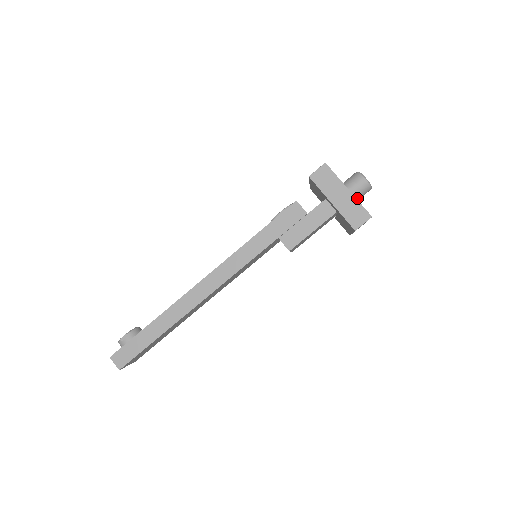
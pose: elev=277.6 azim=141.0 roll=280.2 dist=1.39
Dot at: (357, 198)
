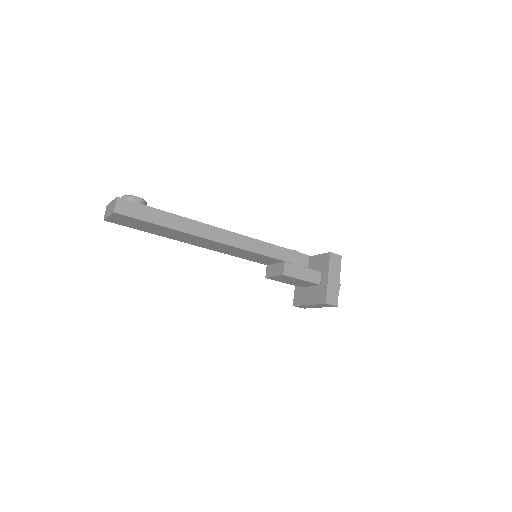
Dot at: occluded
